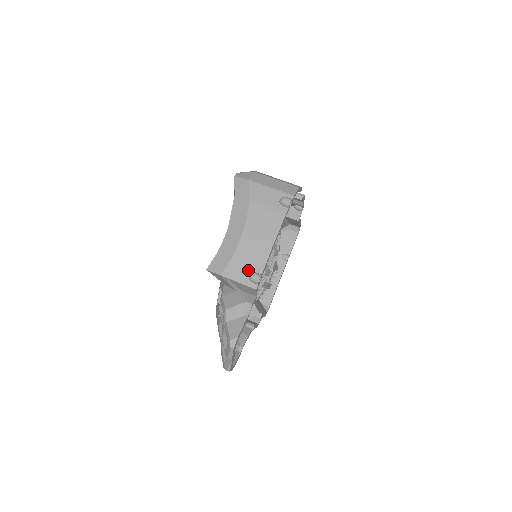
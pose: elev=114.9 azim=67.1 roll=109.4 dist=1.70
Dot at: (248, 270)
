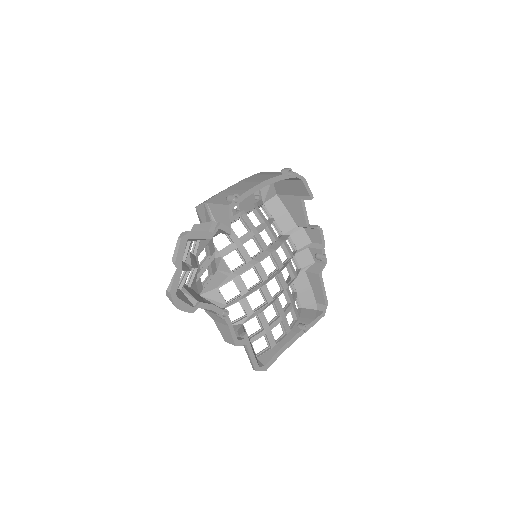
Dot at: occluded
